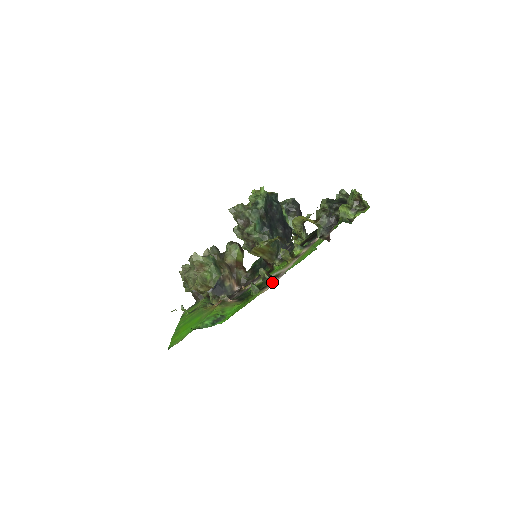
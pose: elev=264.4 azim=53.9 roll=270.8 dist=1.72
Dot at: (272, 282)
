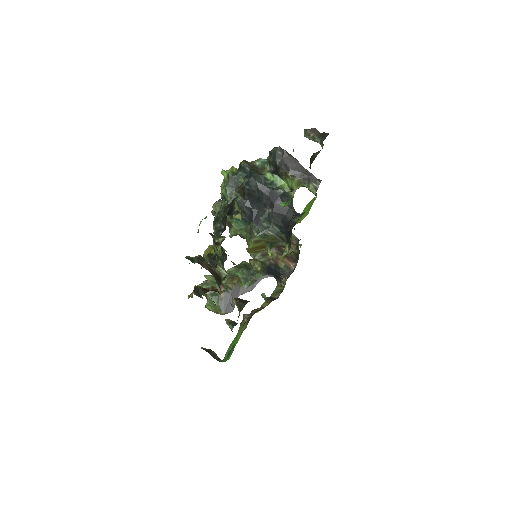
Dot at: occluded
